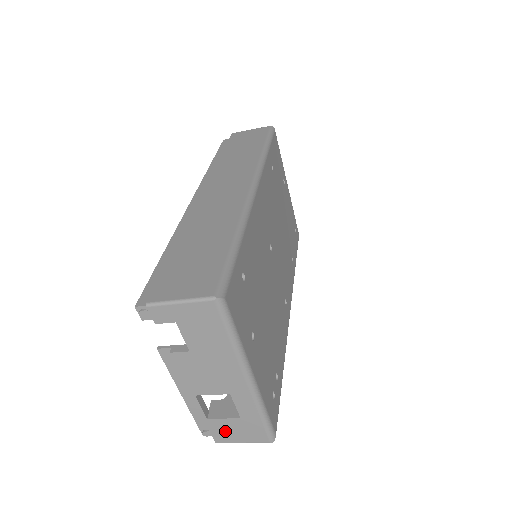
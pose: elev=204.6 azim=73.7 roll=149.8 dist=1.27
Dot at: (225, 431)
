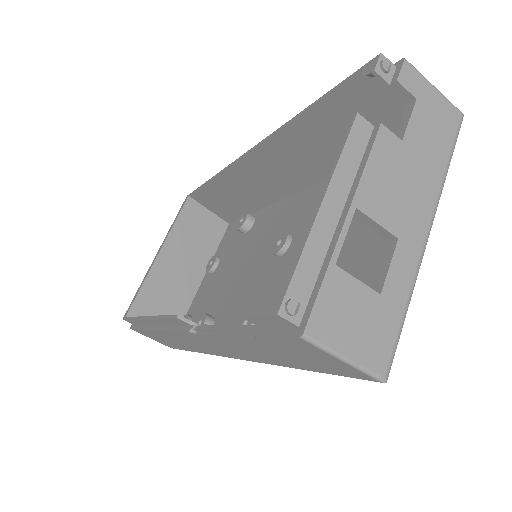
Dot at: (340, 311)
